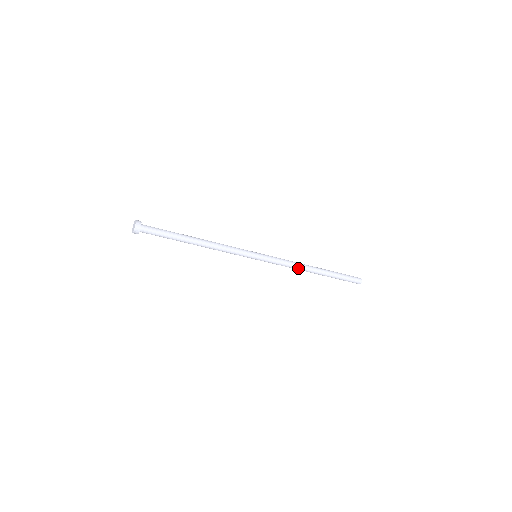
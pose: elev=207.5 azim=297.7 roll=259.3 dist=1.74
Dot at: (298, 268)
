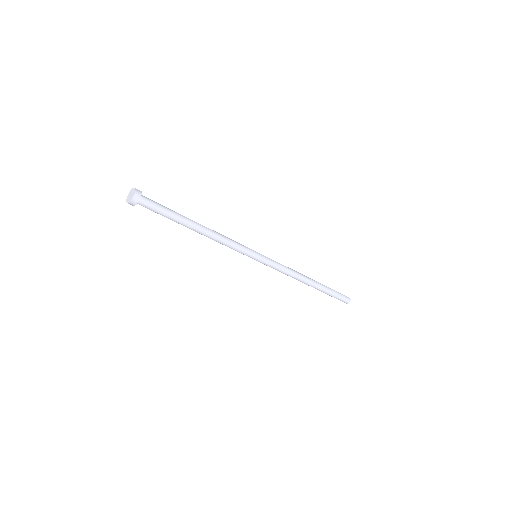
Dot at: (293, 277)
